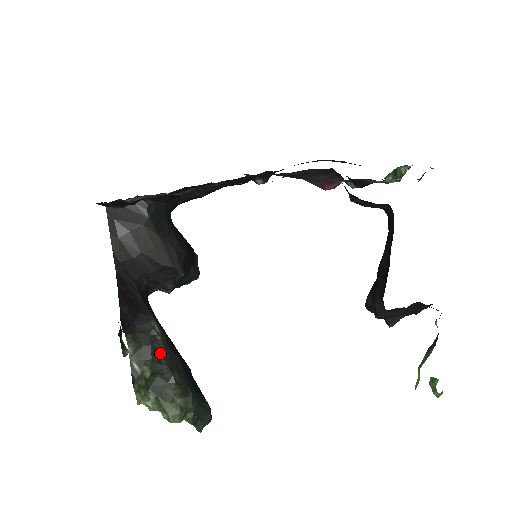
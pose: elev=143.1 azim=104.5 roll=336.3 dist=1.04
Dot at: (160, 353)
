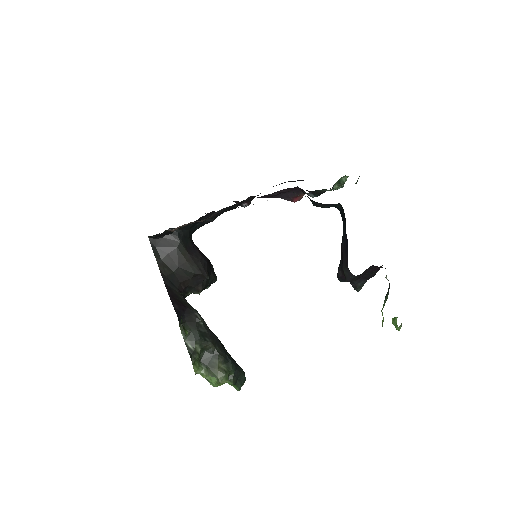
Dot at: (204, 334)
